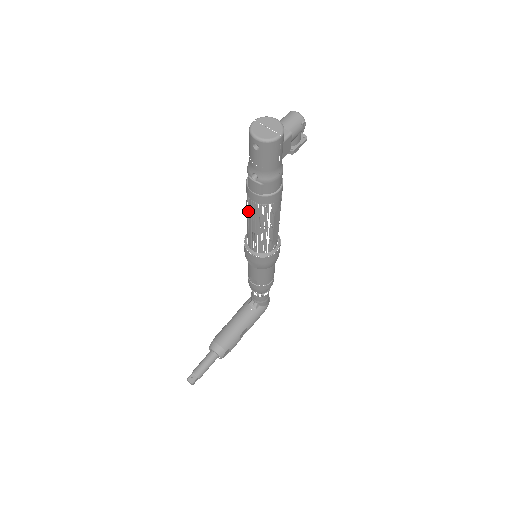
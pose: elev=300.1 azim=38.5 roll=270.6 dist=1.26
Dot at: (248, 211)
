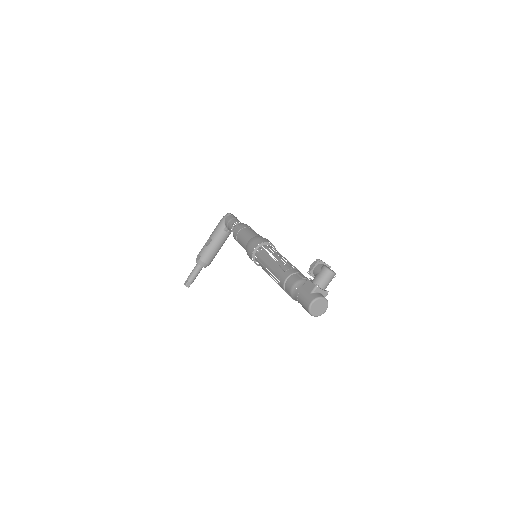
Dot at: occluded
